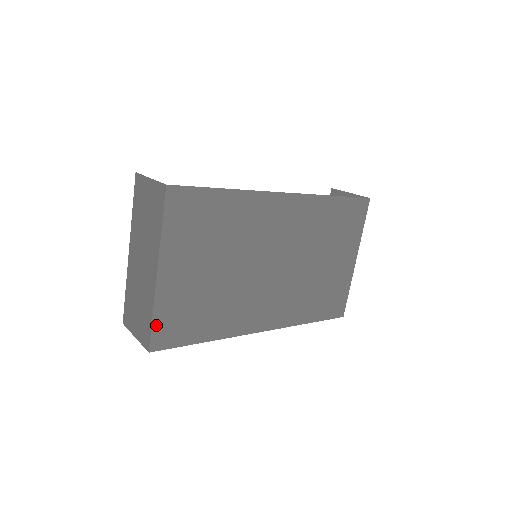
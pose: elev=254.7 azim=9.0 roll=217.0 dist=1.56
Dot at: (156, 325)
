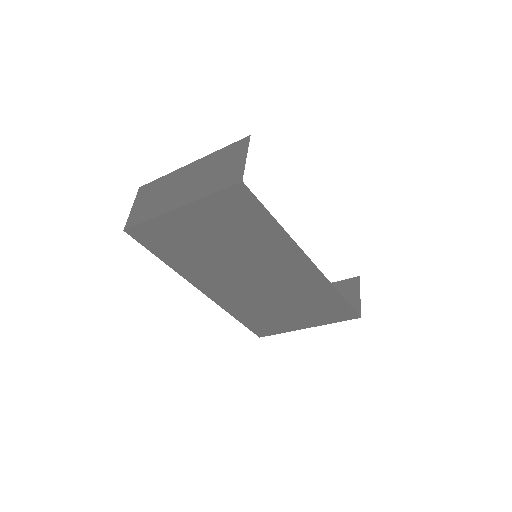
Dot at: (144, 225)
